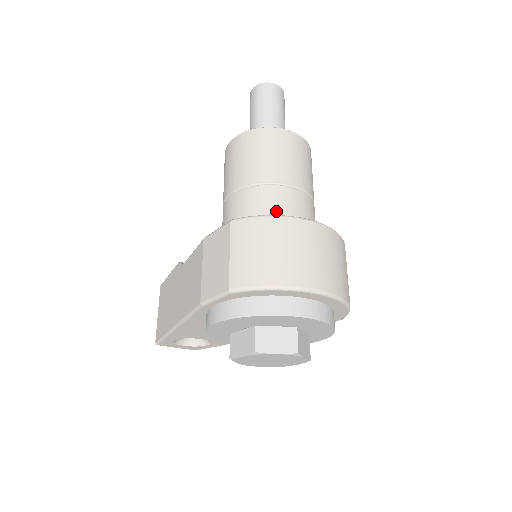
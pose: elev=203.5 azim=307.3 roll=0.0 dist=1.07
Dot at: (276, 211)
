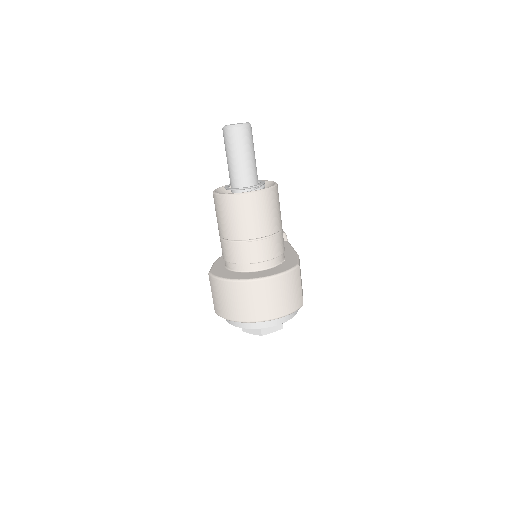
Dot at: (234, 261)
